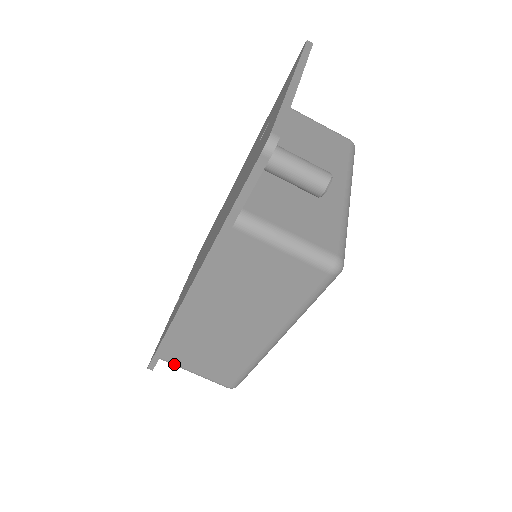
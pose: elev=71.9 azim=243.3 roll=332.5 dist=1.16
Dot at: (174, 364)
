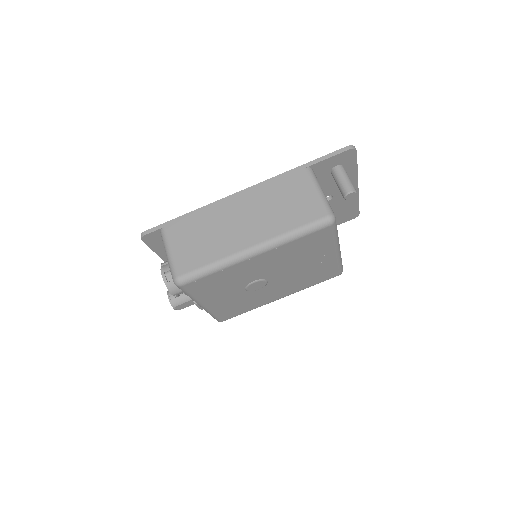
Dot at: (167, 237)
